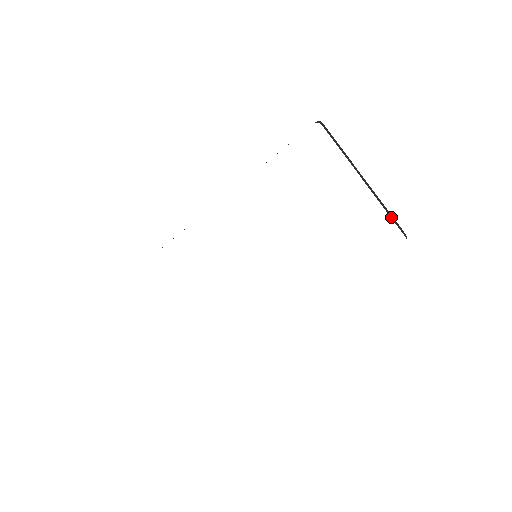
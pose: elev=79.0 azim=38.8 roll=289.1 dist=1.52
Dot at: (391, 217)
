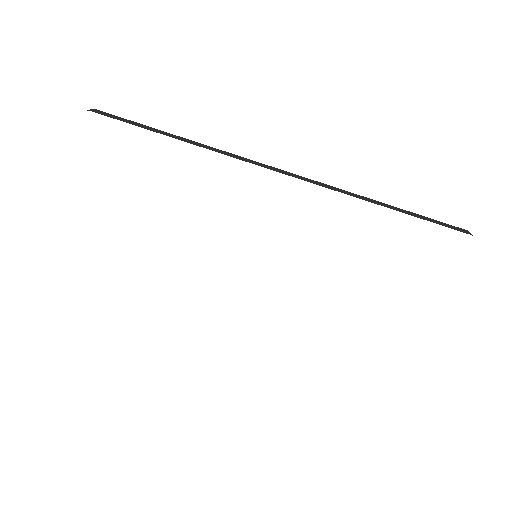
Dot at: occluded
